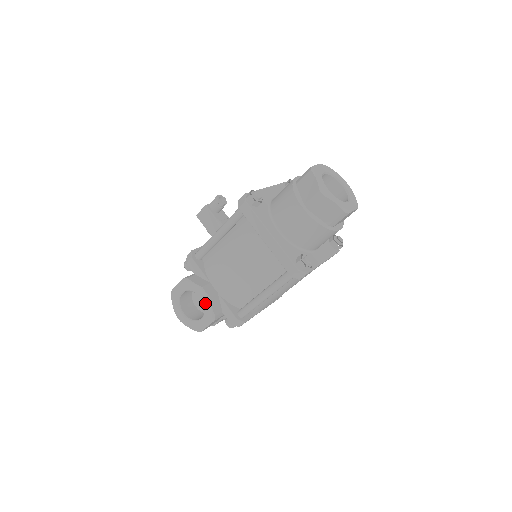
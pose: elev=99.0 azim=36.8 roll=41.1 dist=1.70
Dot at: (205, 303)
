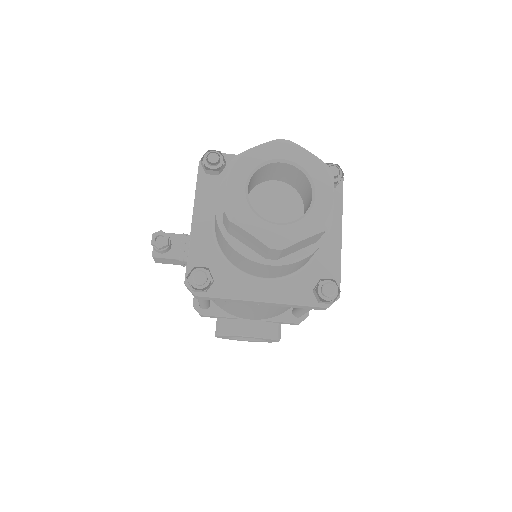
Dot at: occluded
